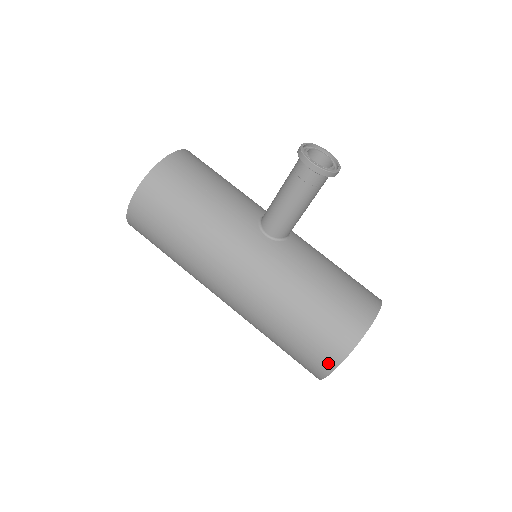
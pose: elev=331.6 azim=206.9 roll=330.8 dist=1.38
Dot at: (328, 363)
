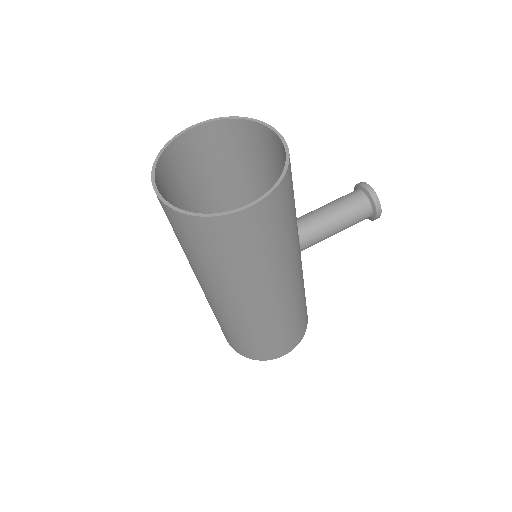
Dot at: (286, 351)
